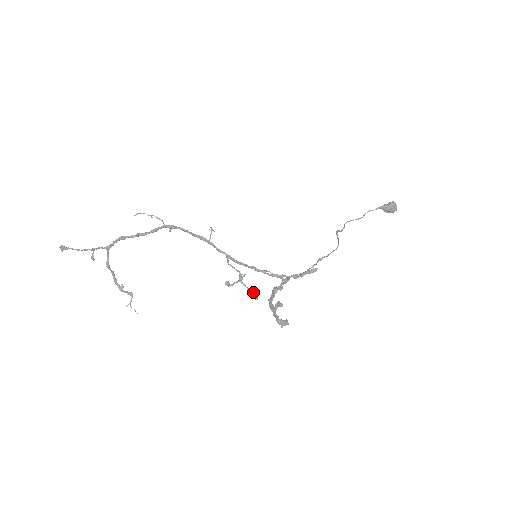
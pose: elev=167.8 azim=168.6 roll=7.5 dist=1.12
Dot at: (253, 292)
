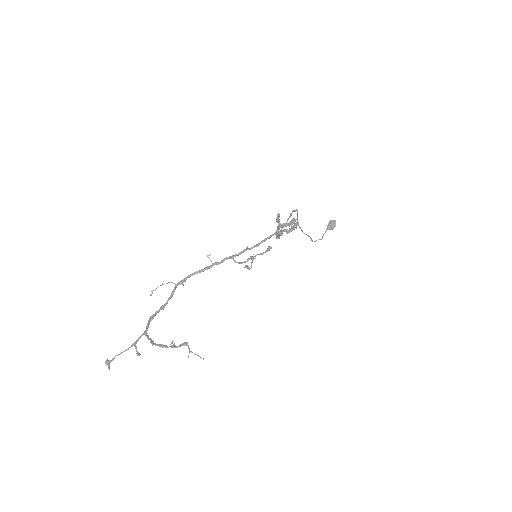
Dot at: (266, 251)
